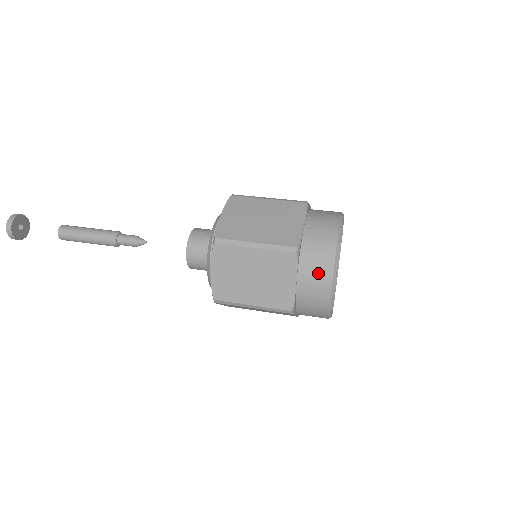
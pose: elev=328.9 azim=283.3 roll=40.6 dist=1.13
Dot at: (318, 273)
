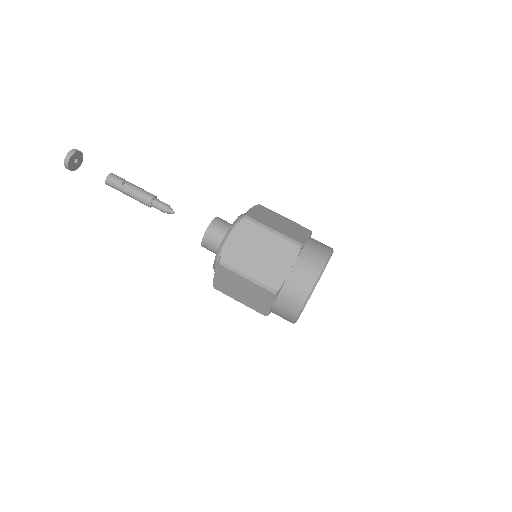
Dot at: occluded
